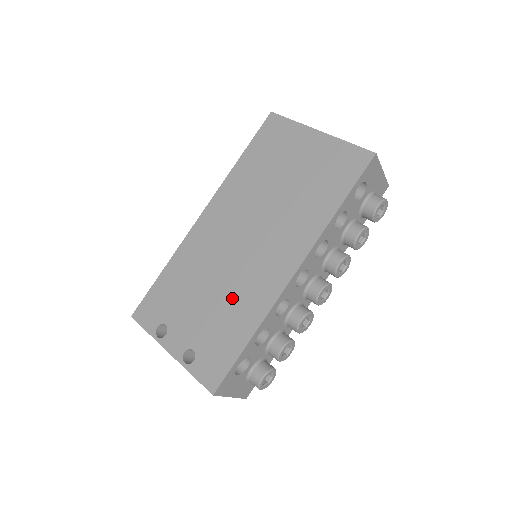
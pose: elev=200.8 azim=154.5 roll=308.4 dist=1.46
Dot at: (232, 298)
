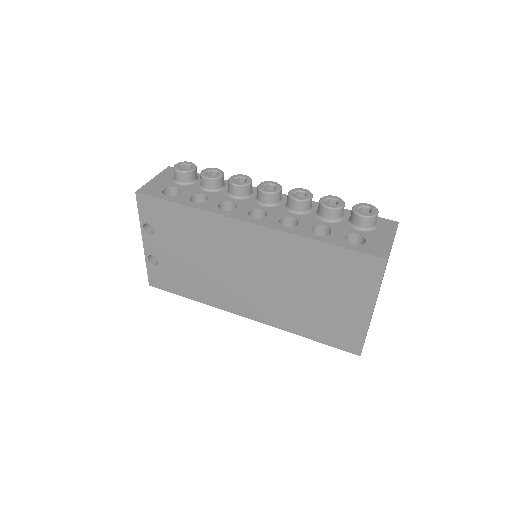
Dot at: (205, 279)
